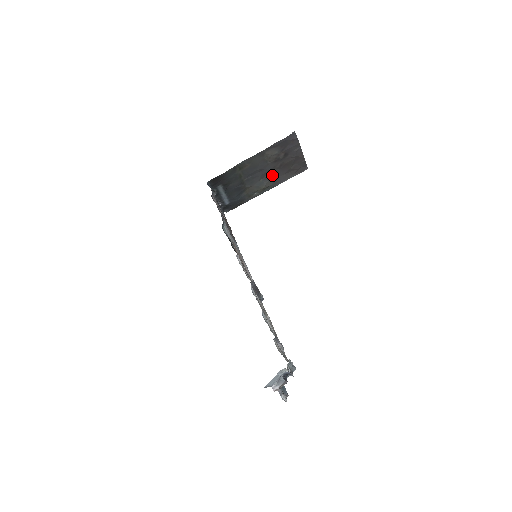
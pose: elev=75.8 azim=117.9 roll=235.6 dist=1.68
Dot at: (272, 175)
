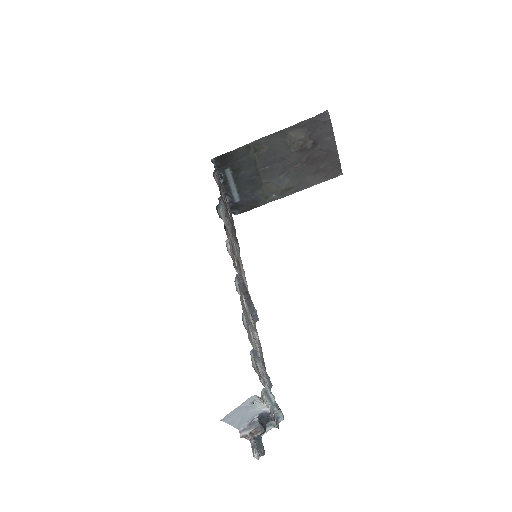
Dot at: (296, 172)
